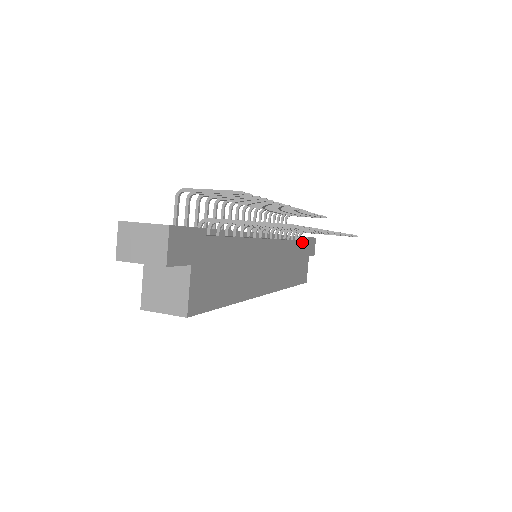
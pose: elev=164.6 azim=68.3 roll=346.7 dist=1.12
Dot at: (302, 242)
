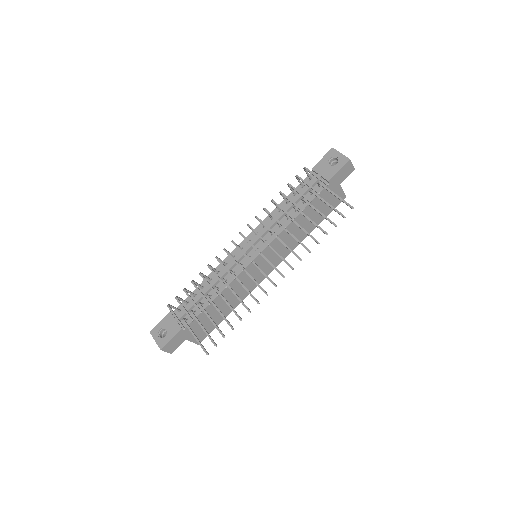
Dot at: (316, 197)
